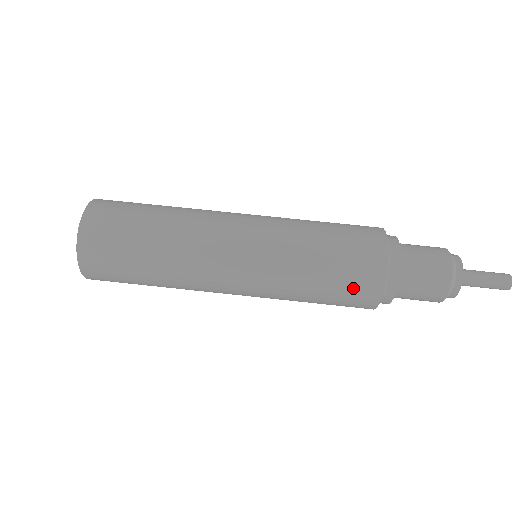
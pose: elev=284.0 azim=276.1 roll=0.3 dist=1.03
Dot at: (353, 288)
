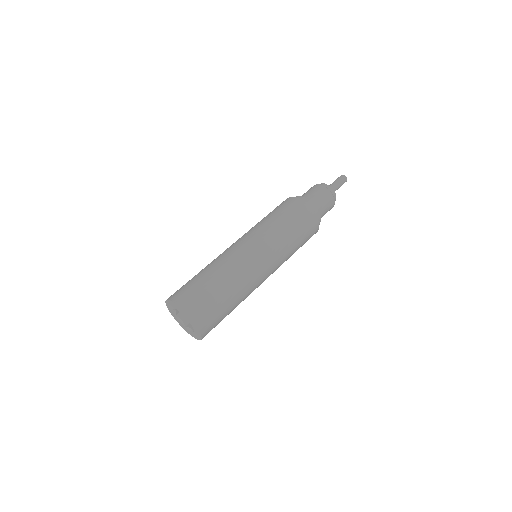
Dot at: (309, 233)
